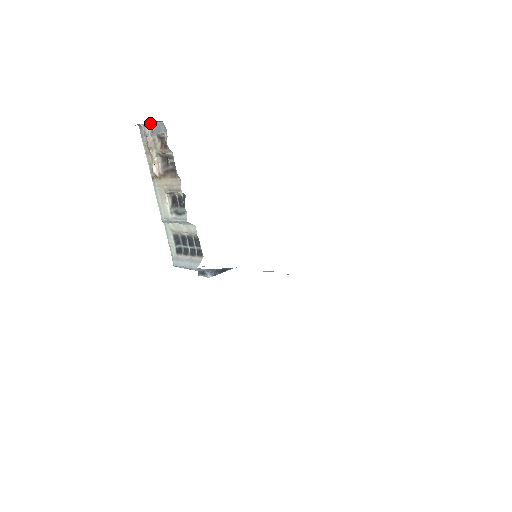
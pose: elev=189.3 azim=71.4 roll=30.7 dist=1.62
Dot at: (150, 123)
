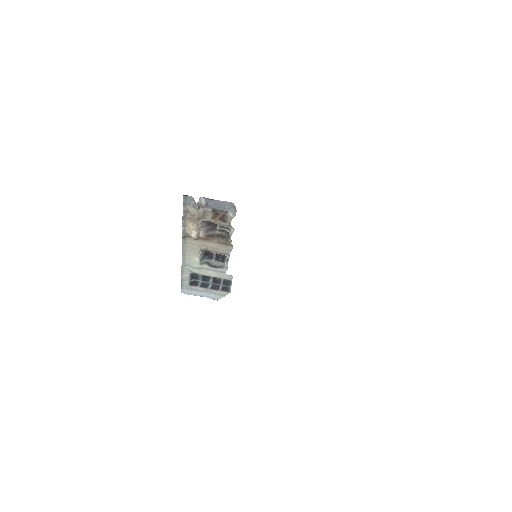
Dot at: (207, 198)
